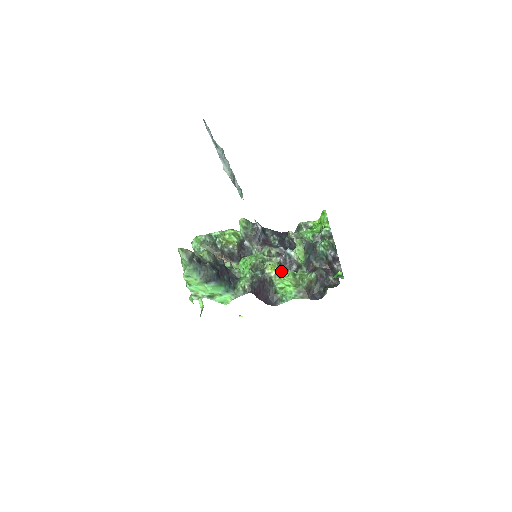
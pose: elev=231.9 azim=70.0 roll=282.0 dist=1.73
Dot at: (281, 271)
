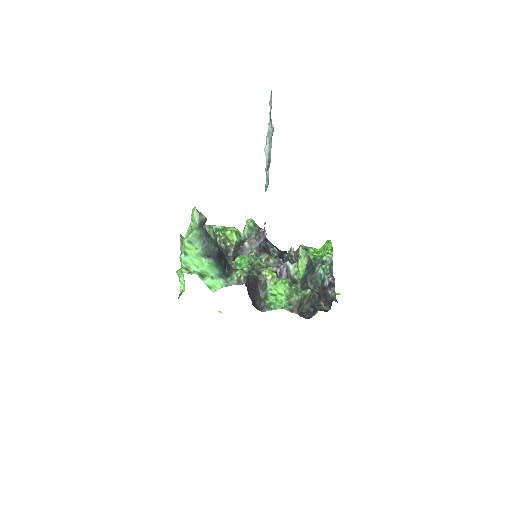
Dot at: occluded
